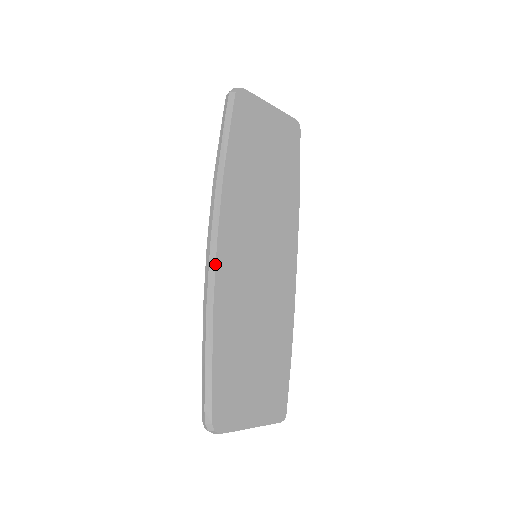
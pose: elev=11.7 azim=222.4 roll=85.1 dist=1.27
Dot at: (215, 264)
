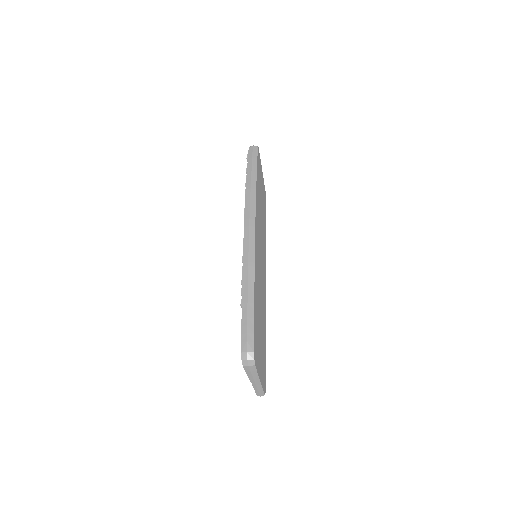
Dot at: (255, 236)
